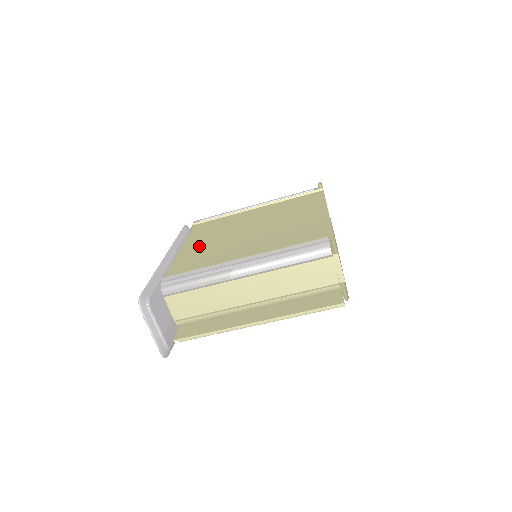
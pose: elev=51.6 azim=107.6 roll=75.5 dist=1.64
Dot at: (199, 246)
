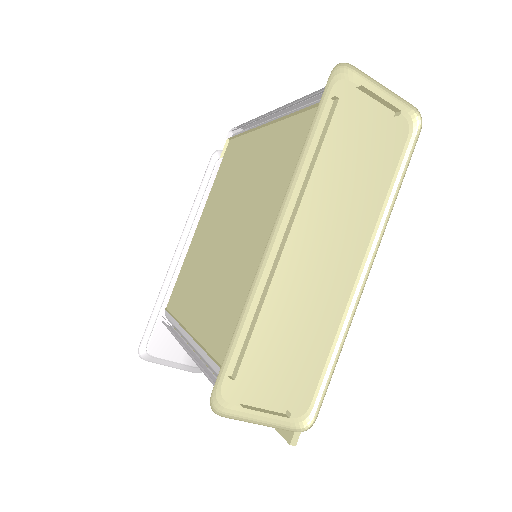
Dot at: (203, 232)
